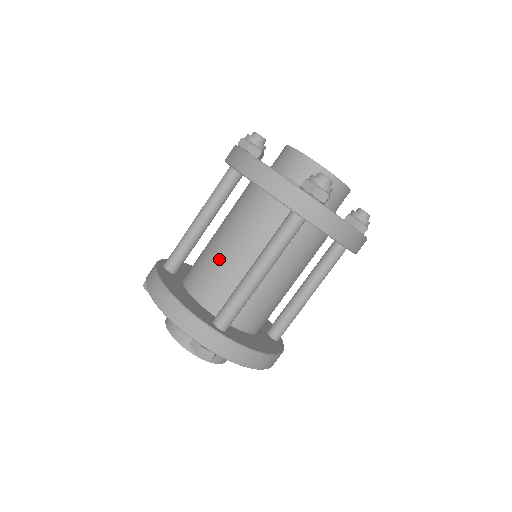
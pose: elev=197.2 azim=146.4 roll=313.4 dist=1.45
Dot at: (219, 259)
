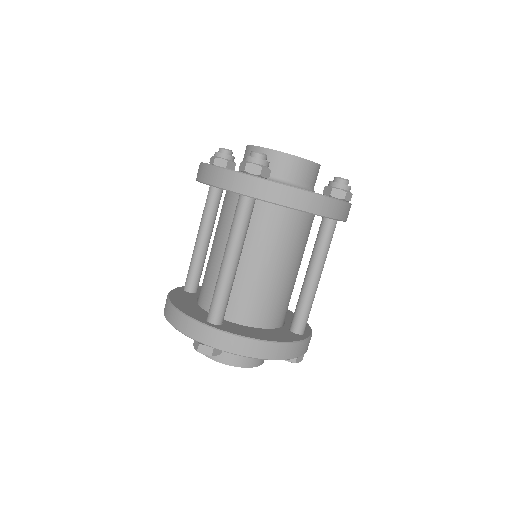
Dot at: (211, 264)
